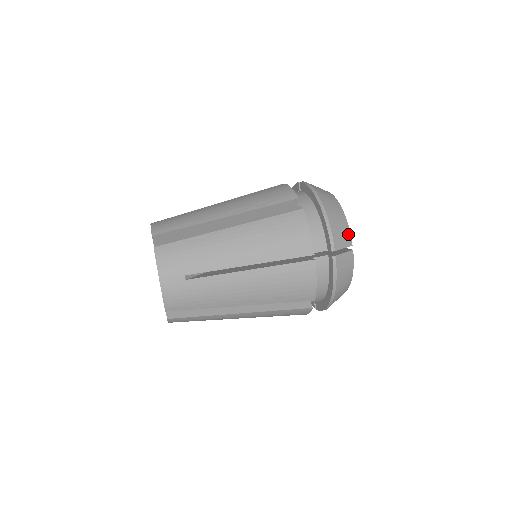
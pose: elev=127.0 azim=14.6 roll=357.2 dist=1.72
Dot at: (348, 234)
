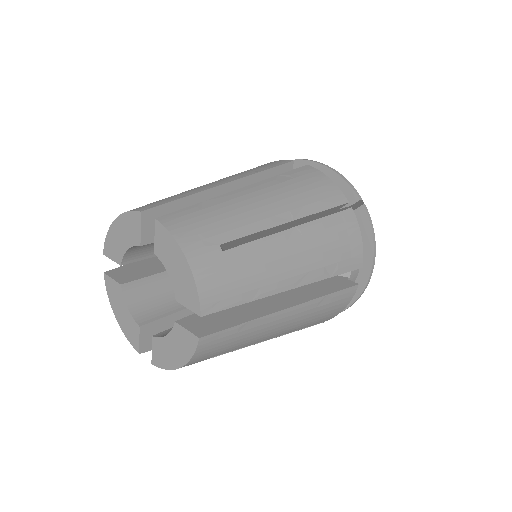
Dot at: occluded
